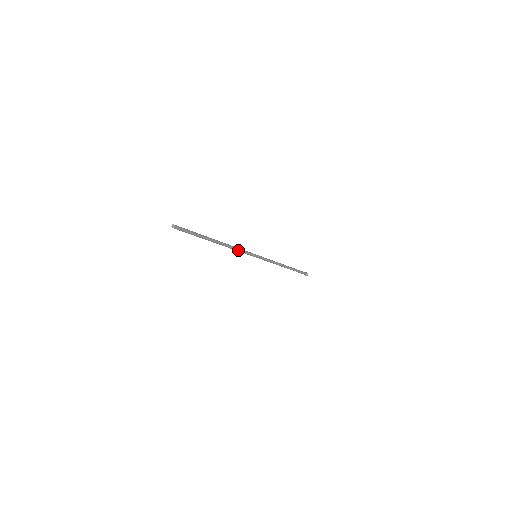
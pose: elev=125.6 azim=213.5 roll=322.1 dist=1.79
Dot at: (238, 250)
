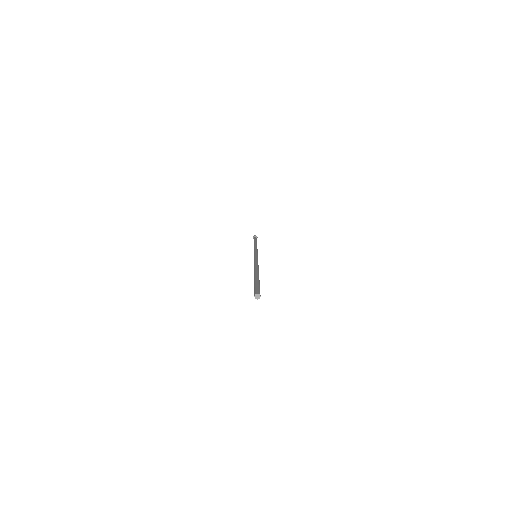
Dot at: occluded
